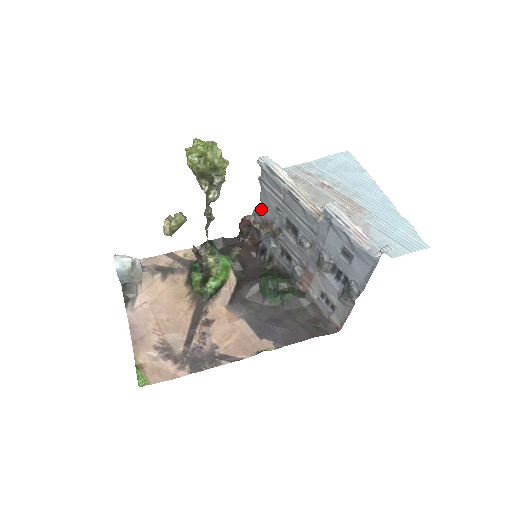
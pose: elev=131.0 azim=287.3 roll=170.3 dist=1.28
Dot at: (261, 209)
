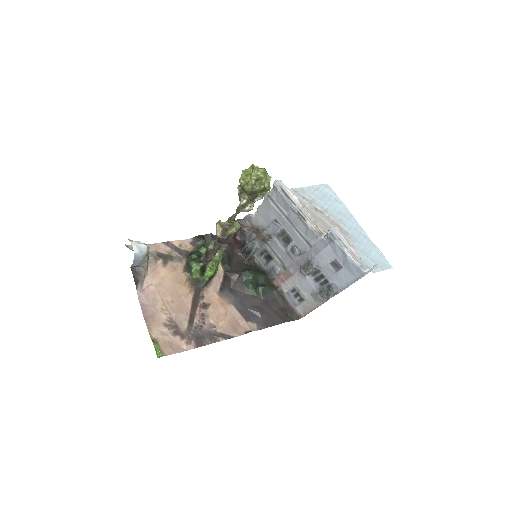
Dot at: (254, 217)
